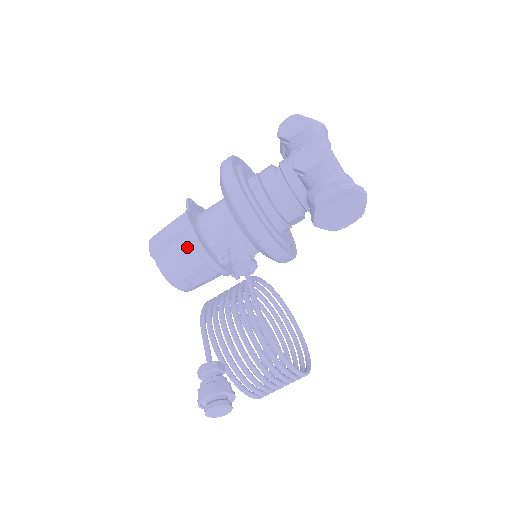
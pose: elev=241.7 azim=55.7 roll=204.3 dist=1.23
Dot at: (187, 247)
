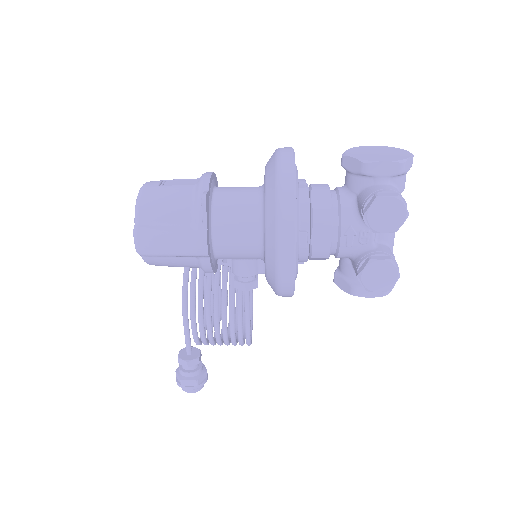
Dot at: (191, 263)
